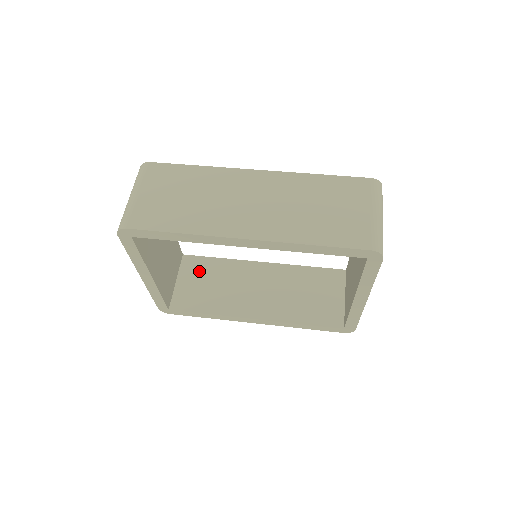
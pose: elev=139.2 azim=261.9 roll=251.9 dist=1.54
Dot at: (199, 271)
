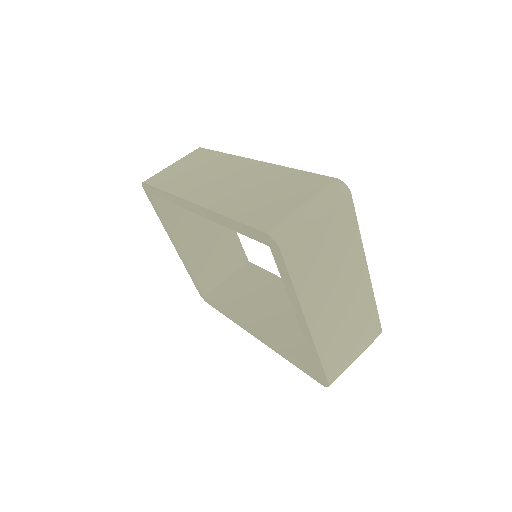
Dot at: (248, 277)
